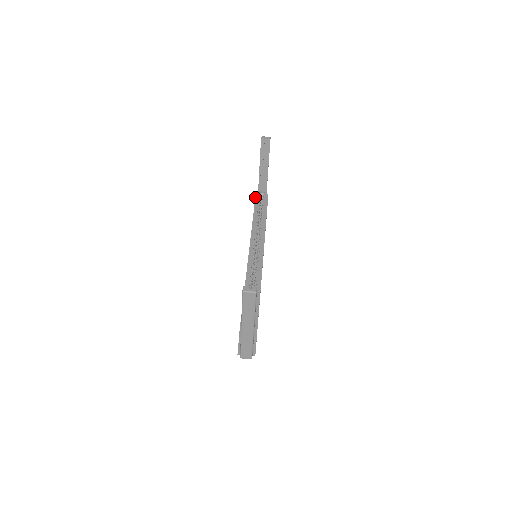
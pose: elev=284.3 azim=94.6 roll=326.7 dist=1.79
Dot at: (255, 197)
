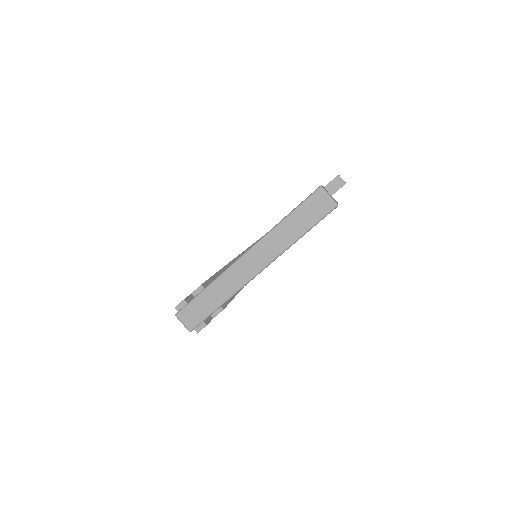
Dot at: occluded
